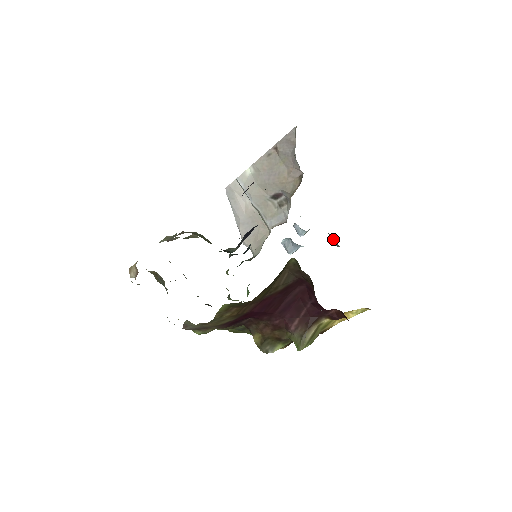
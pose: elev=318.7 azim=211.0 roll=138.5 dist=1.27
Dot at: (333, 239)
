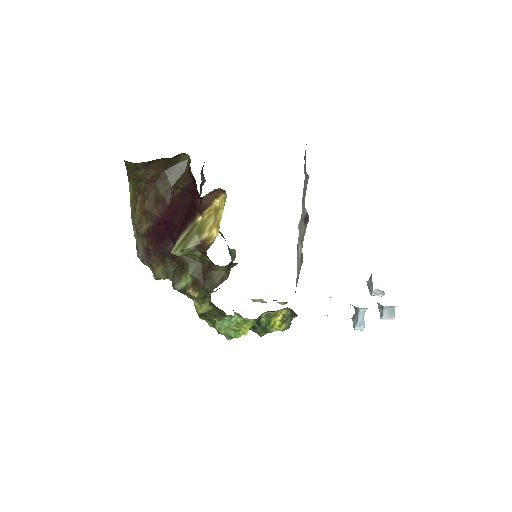
Dot at: occluded
